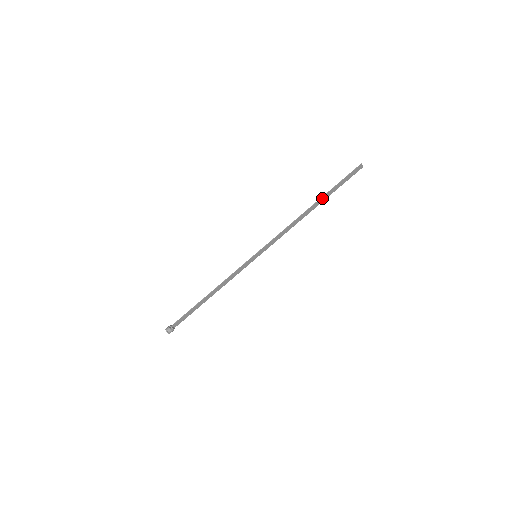
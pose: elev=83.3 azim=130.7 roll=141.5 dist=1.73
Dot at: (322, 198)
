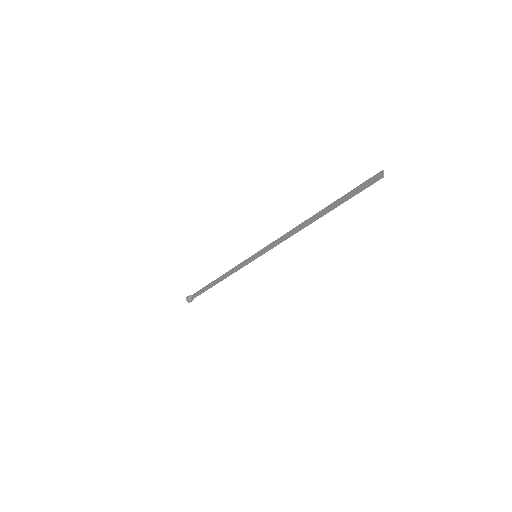
Dot at: (327, 211)
